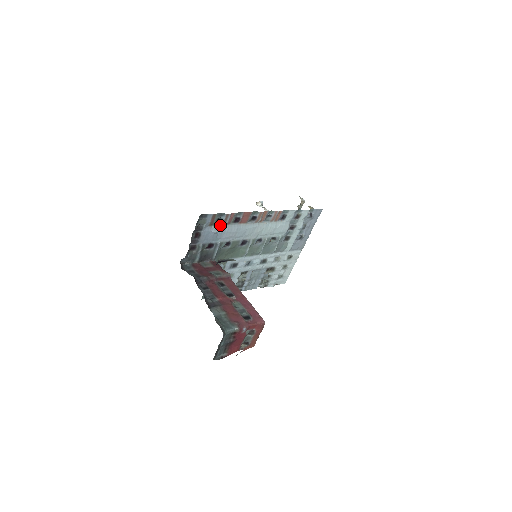
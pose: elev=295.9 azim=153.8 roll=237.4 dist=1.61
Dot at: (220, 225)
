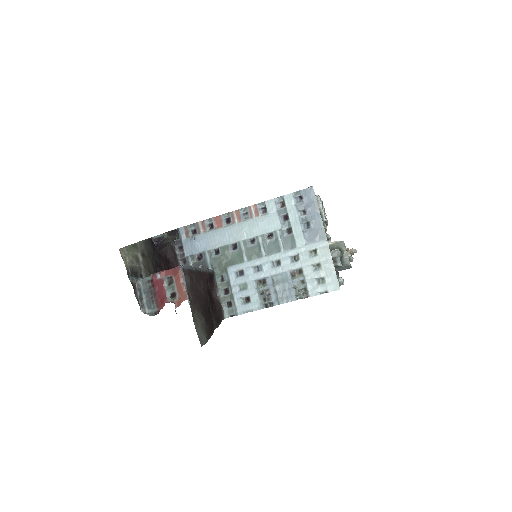
Dot at: (198, 235)
